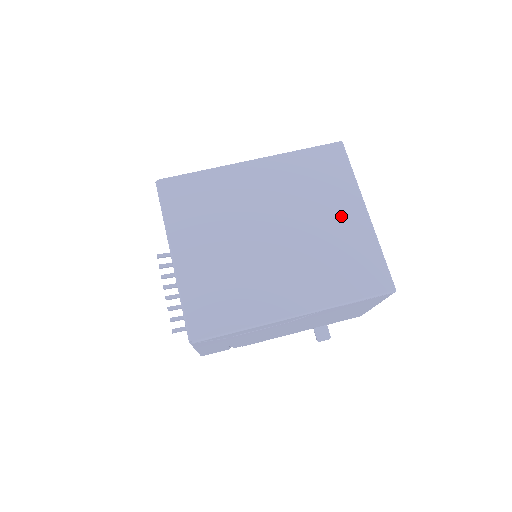
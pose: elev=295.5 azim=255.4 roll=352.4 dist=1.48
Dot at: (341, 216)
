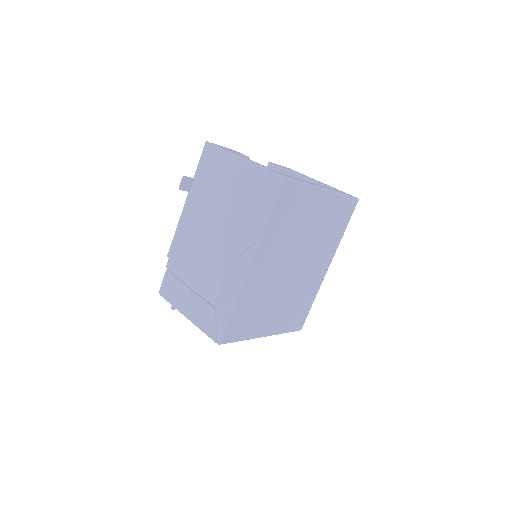
Dot at: (317, 212)
